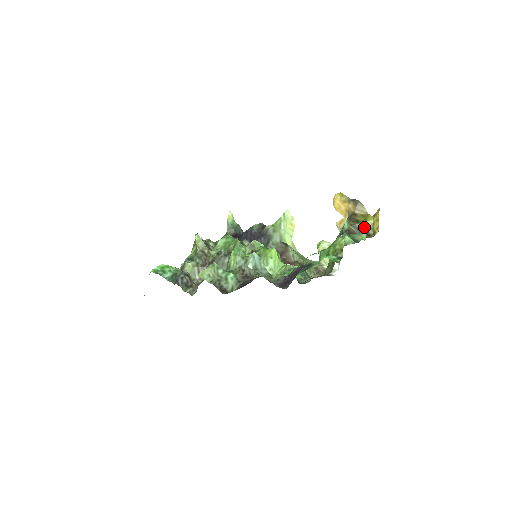
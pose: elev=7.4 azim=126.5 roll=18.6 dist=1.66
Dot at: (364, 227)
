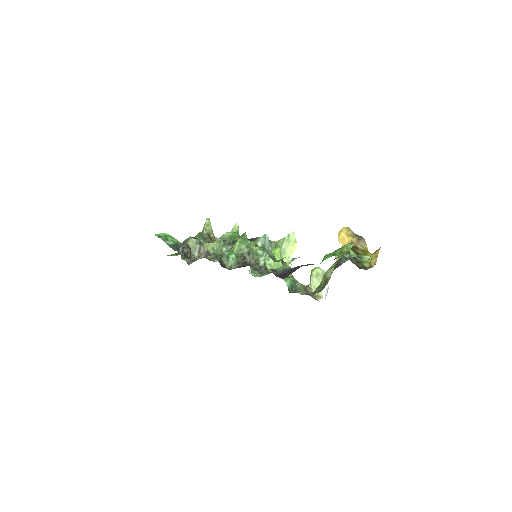
Dot at: (362, 260)
